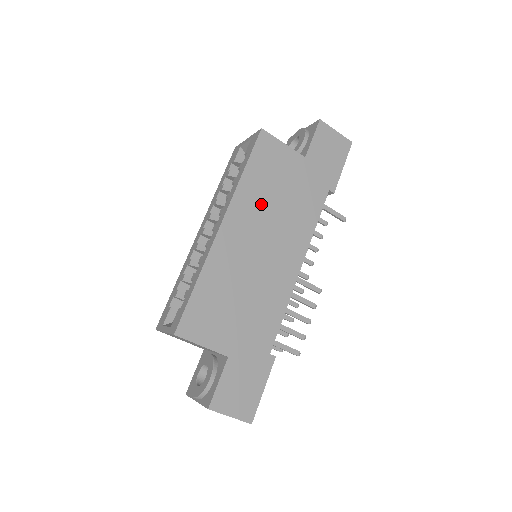
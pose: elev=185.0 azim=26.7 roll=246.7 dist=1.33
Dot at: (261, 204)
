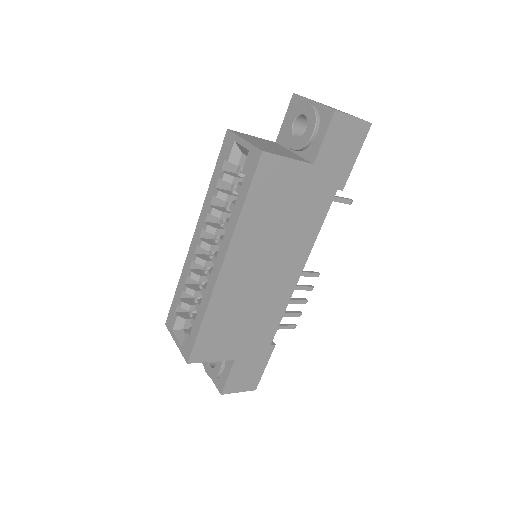
Dot at: (262, 233)
